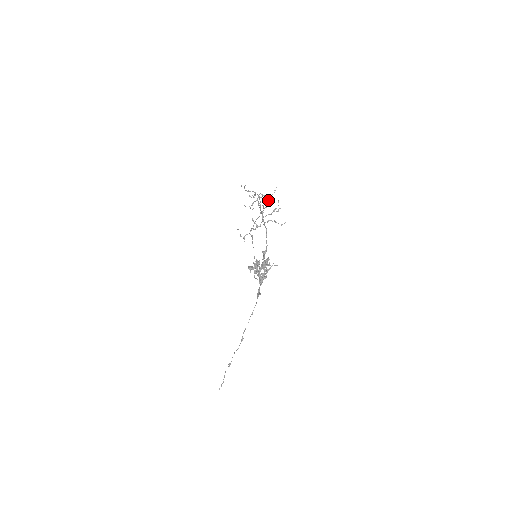
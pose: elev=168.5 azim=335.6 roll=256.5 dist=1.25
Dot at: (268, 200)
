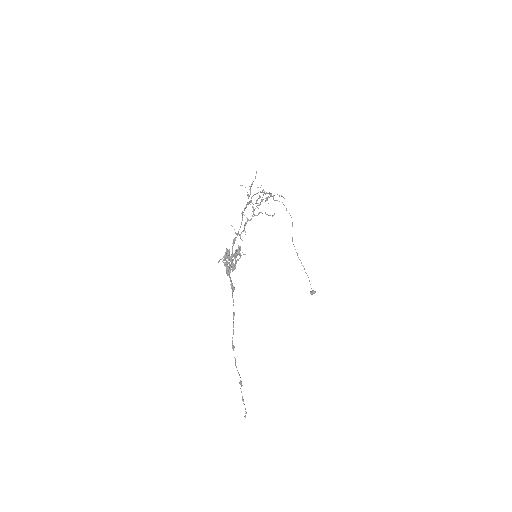
Dot at: (250, 188)
